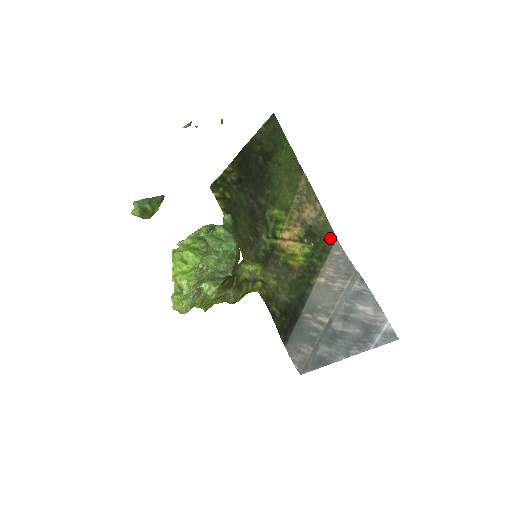
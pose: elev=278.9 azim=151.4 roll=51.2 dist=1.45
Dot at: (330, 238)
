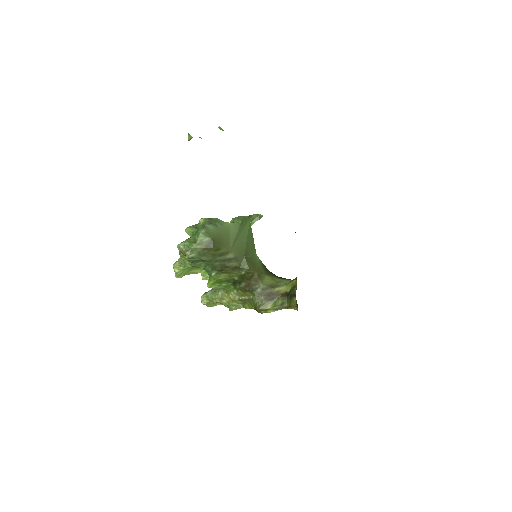
Dot at: occluded
